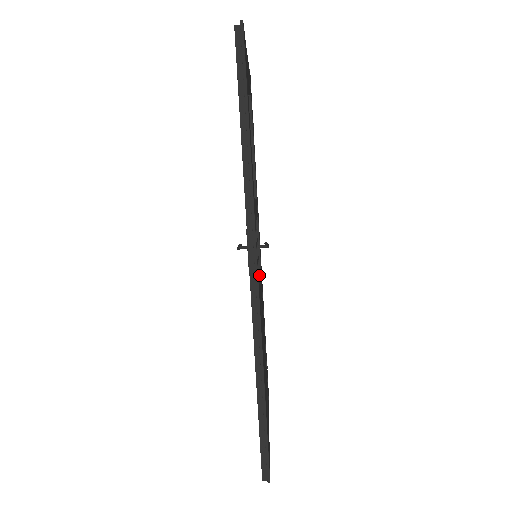
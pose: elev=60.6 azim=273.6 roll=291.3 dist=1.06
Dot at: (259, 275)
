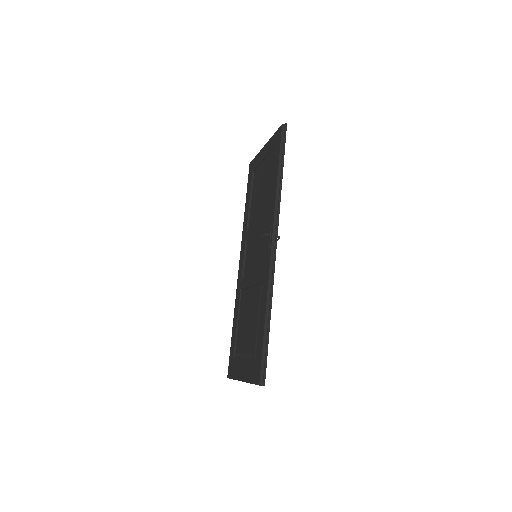
Dot at: occluded
